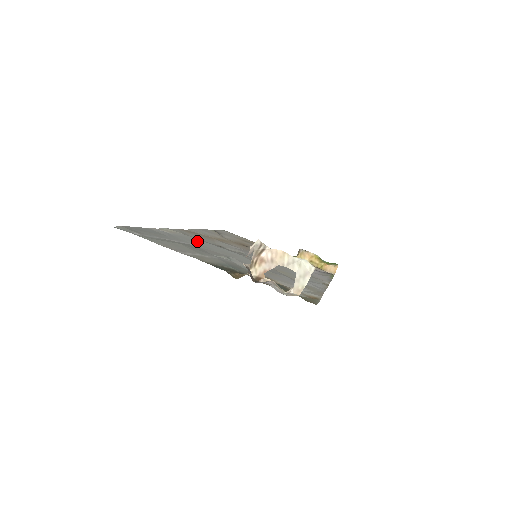
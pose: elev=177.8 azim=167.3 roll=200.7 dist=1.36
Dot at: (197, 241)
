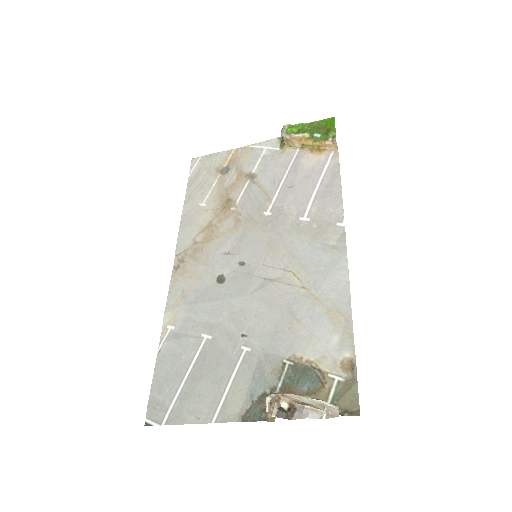
Dot at: (201, 315)
